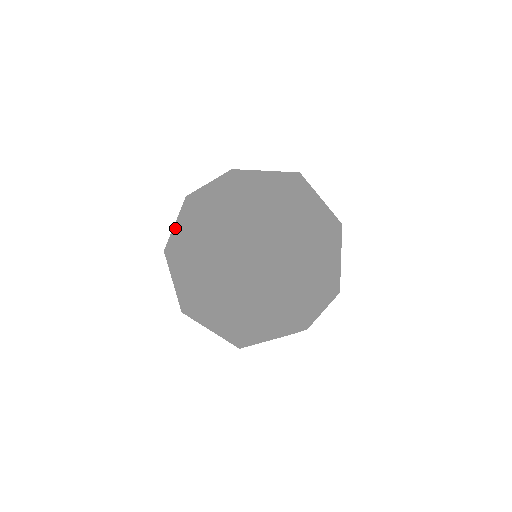
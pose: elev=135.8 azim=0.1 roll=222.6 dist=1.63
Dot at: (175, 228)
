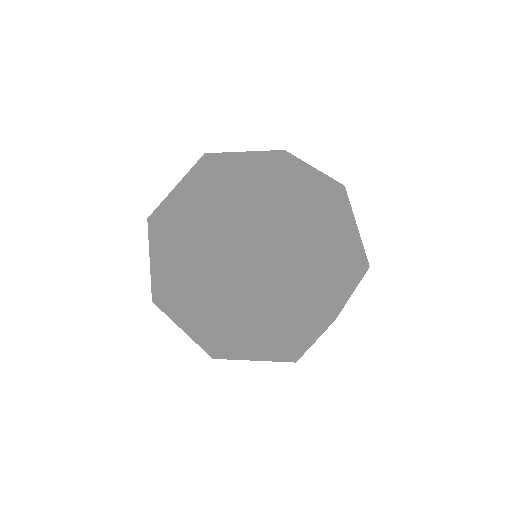
Dot at: occluded
